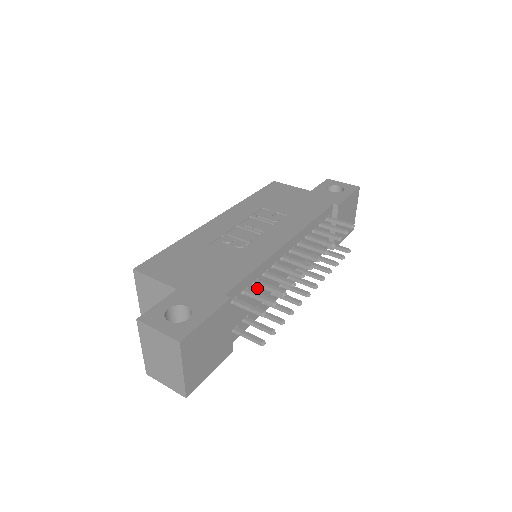
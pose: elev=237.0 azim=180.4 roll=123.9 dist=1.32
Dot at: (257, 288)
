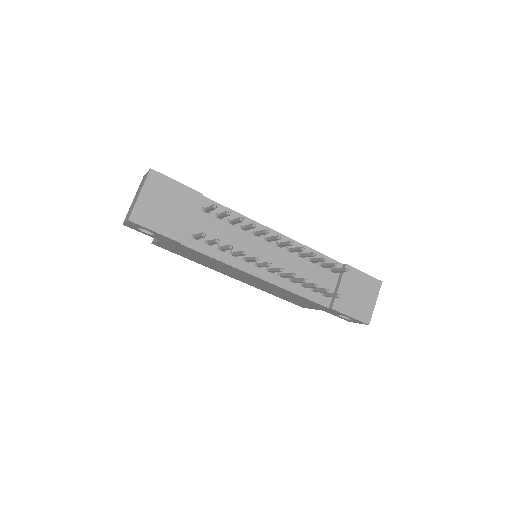
Dot at: (232, 231)
